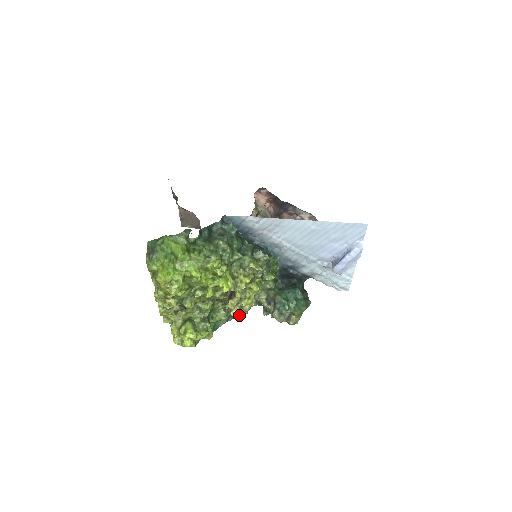
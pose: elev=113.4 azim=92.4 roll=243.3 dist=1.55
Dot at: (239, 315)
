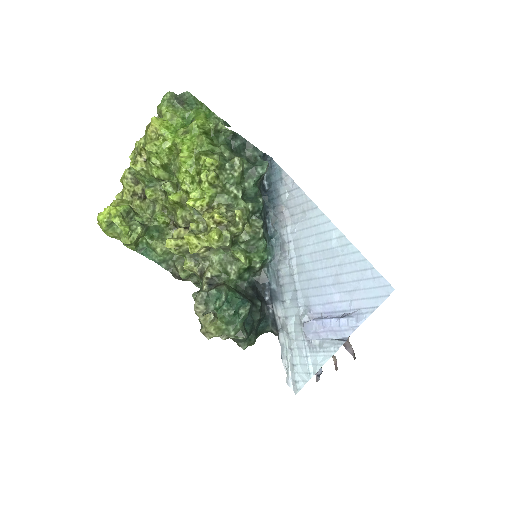
Dot at: (175, 273)
